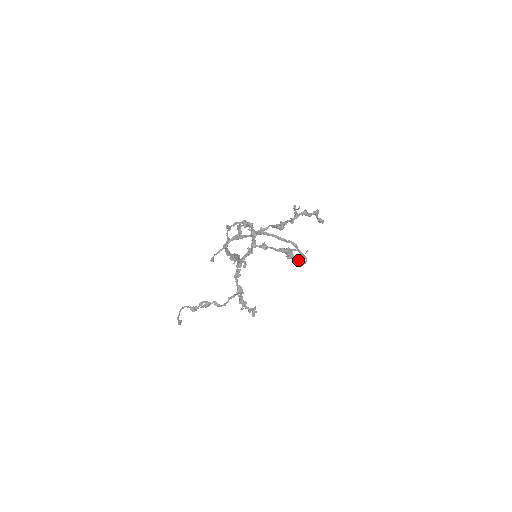
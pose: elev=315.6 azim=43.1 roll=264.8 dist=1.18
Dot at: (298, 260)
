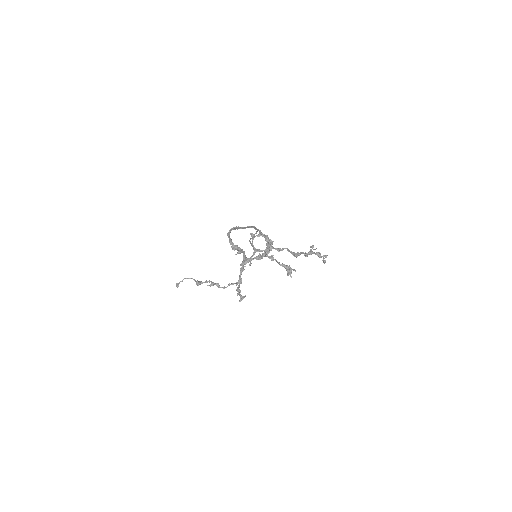
Dot at: (251, 238)
